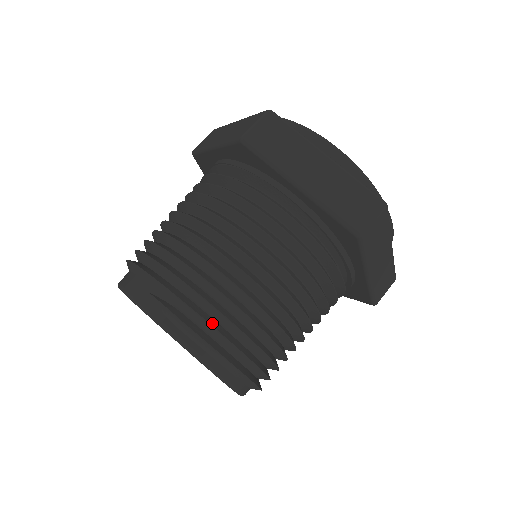
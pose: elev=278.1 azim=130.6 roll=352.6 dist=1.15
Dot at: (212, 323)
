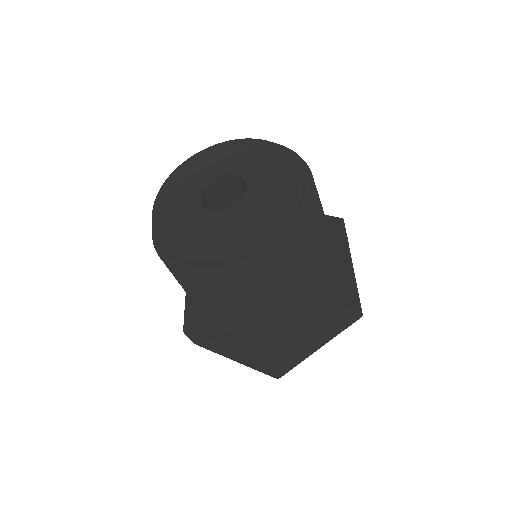
Dot at: occluded
